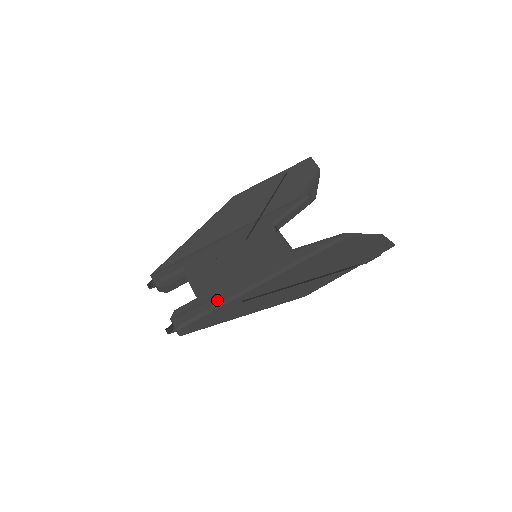
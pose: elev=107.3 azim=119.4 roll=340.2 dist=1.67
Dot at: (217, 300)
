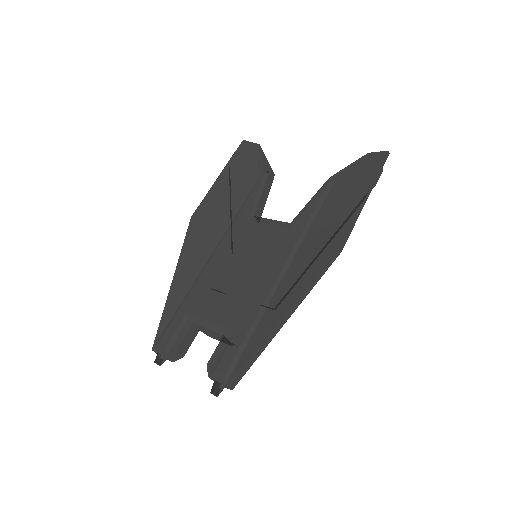
Dot at: (248, 321)
